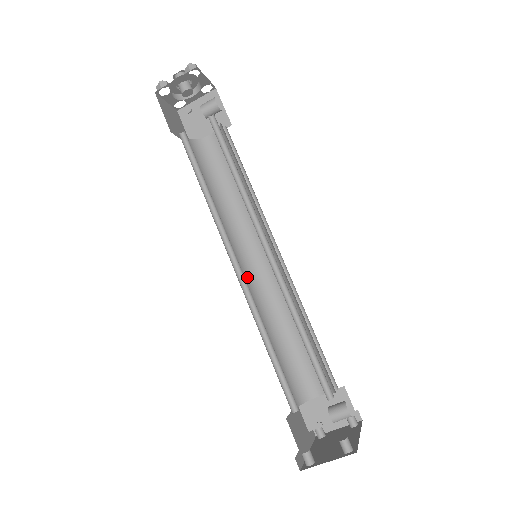
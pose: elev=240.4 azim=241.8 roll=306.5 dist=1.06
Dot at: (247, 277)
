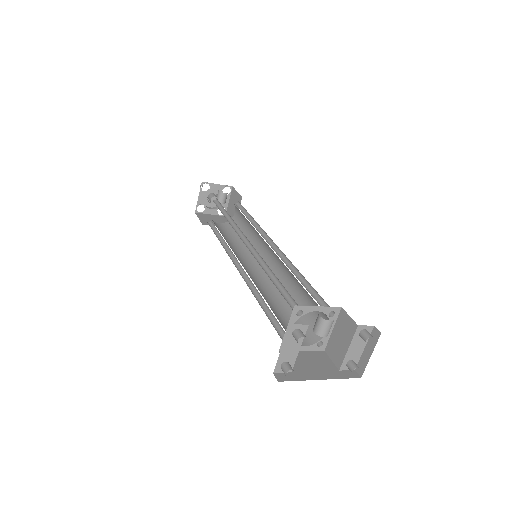
Dot at: (262, 276)
